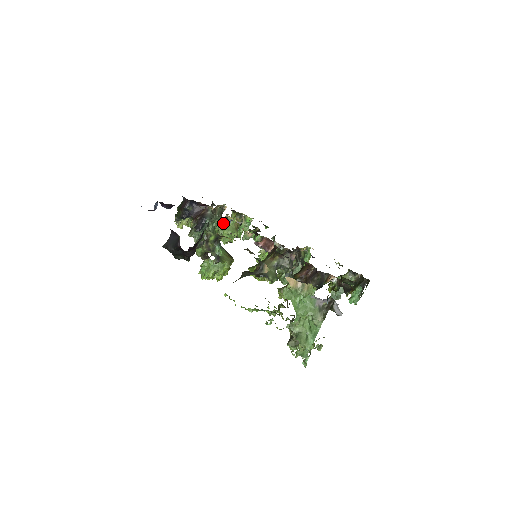
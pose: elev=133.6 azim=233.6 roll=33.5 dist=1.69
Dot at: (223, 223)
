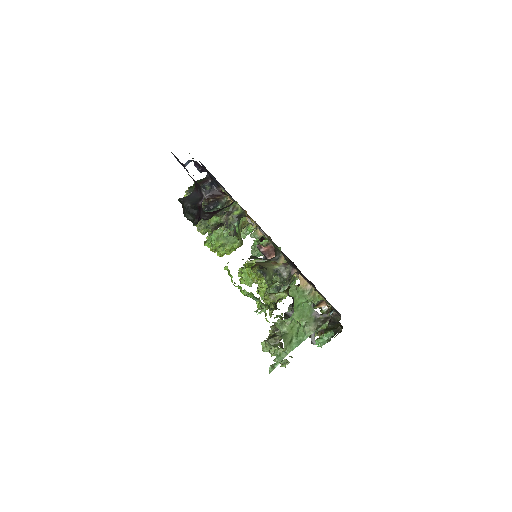
Dot at: occluded
